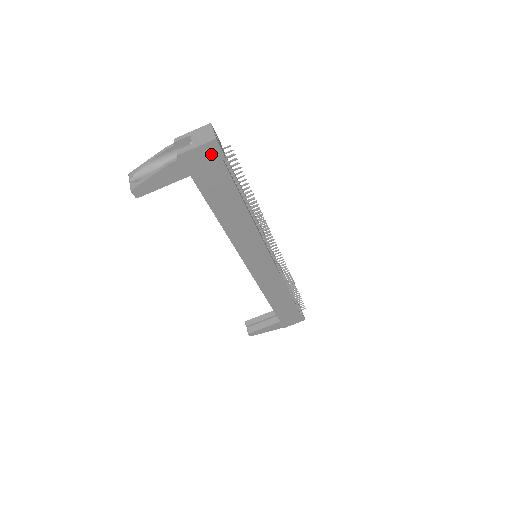
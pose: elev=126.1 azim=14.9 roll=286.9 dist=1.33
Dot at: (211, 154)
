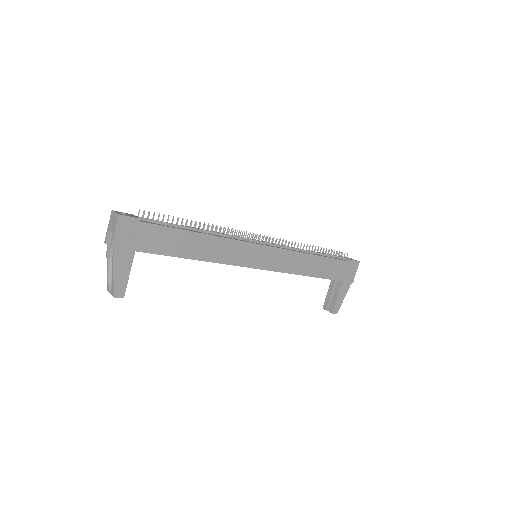
Dot at: (129, 226)
